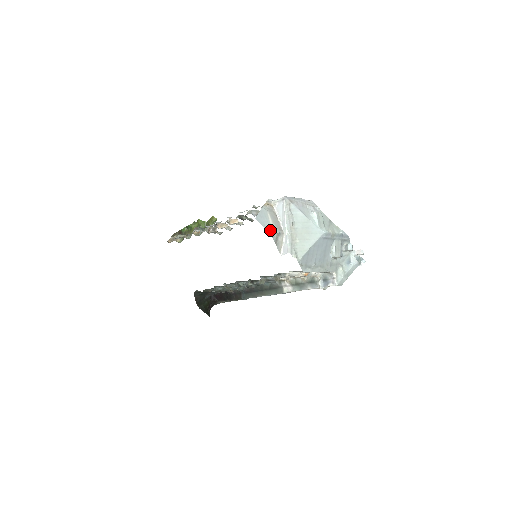
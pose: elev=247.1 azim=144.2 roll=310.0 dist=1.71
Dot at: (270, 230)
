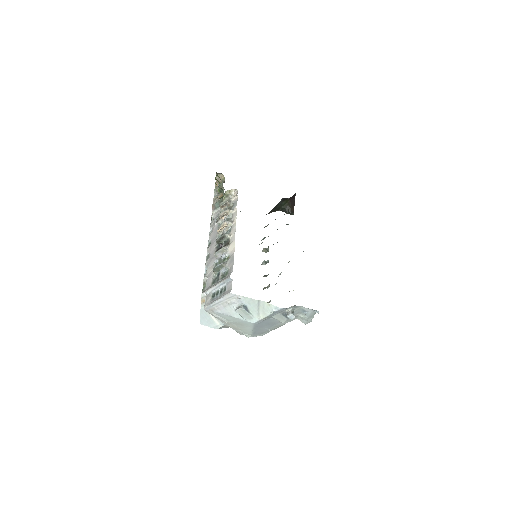
Dot at: (215, 327)
